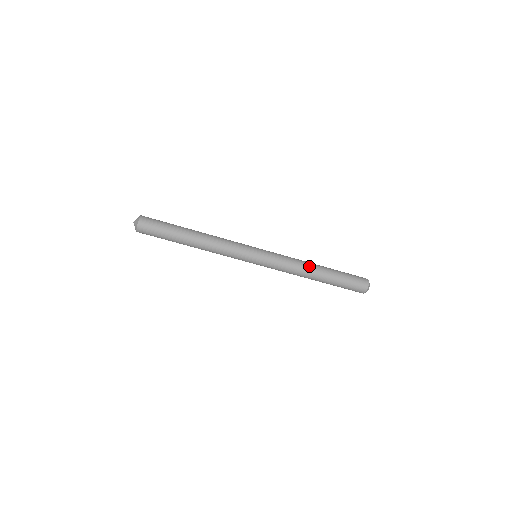
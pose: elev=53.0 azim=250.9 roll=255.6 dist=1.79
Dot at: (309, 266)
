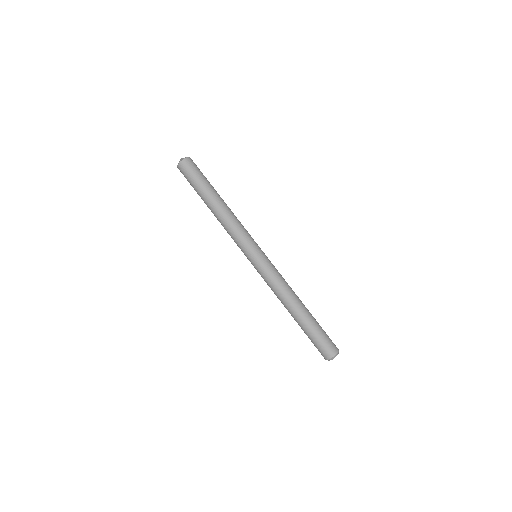
Dot at: (295, 296)
